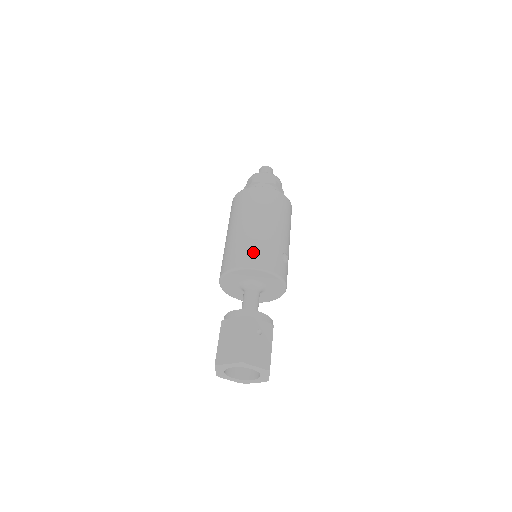
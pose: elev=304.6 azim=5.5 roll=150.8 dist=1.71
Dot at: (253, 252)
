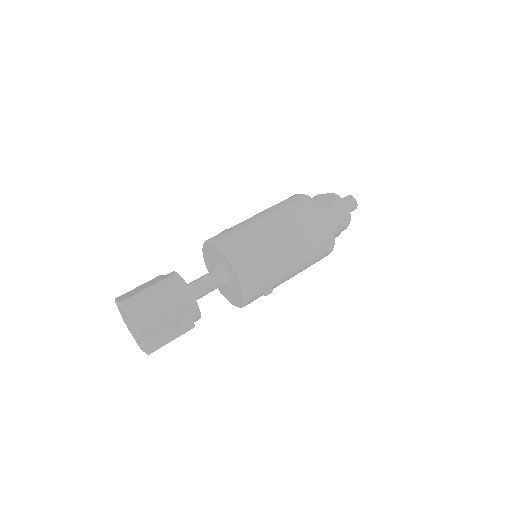
Dot at: (256, 265)
